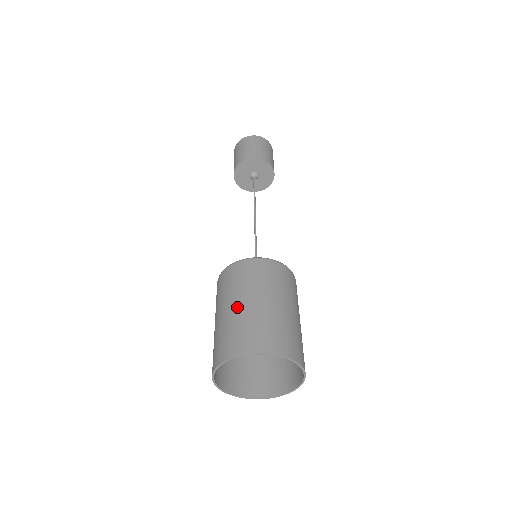
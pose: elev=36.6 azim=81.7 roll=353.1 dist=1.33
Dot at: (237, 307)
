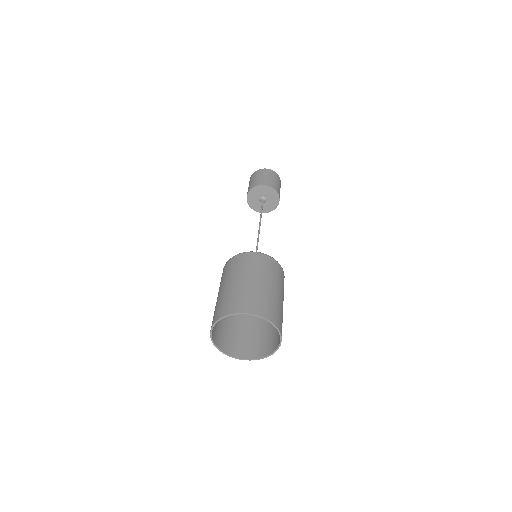
Dot at: (223, 289)
